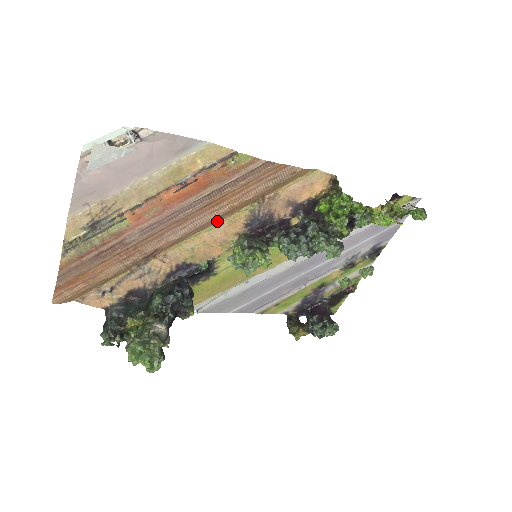
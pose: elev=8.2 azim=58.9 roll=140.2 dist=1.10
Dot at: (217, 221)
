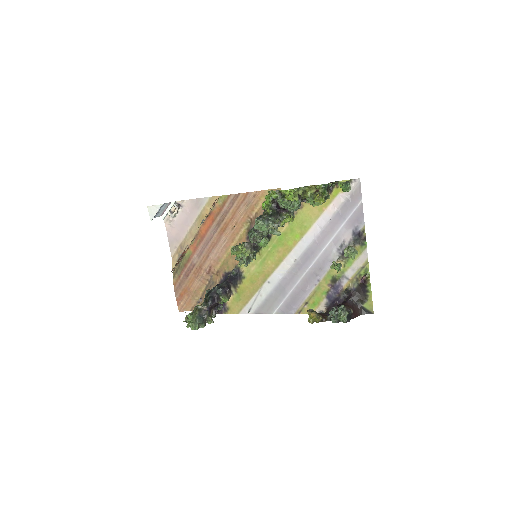
Dot at: (234, 241)
